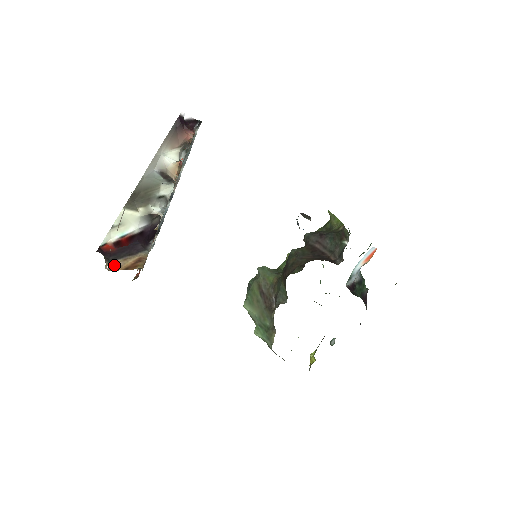
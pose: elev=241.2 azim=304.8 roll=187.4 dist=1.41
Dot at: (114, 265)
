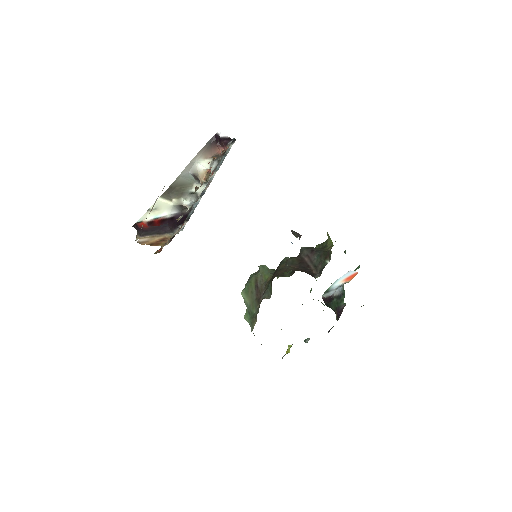
Dot at: (143, 239)
